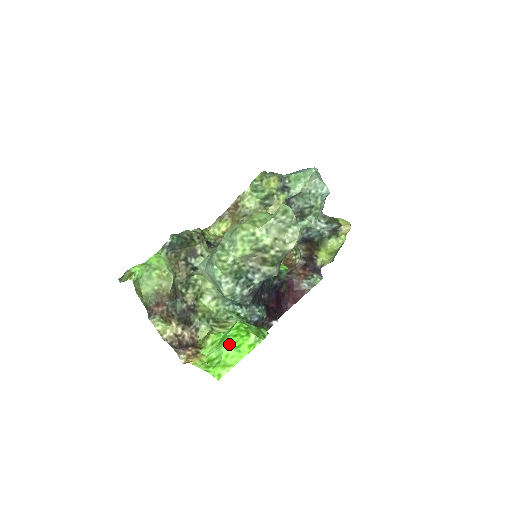
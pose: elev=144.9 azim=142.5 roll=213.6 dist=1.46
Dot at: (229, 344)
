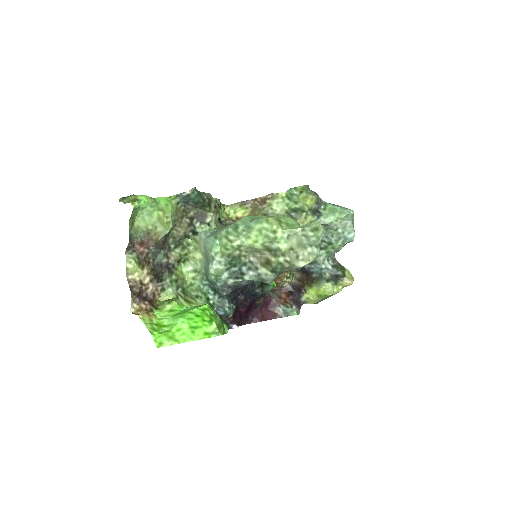
Dot at: (187, 320)
